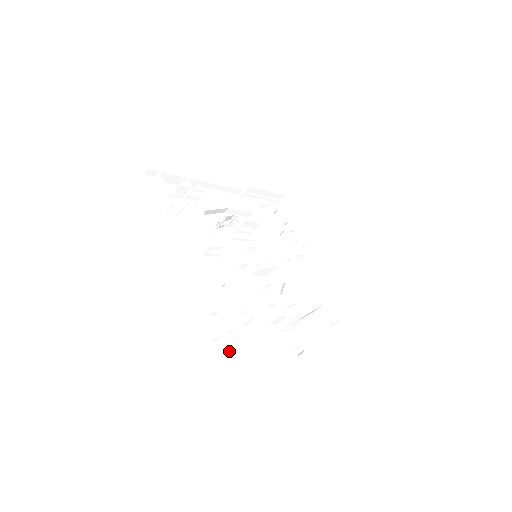
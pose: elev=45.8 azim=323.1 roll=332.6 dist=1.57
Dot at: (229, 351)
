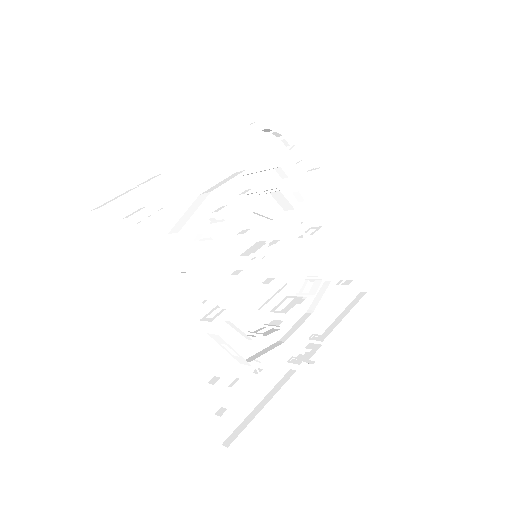
Dot at: (240, 416)
